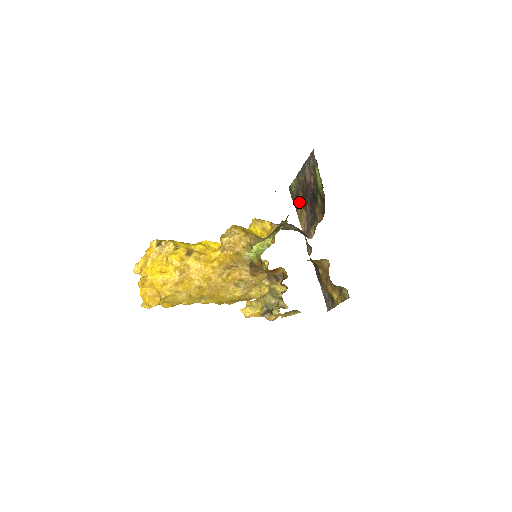
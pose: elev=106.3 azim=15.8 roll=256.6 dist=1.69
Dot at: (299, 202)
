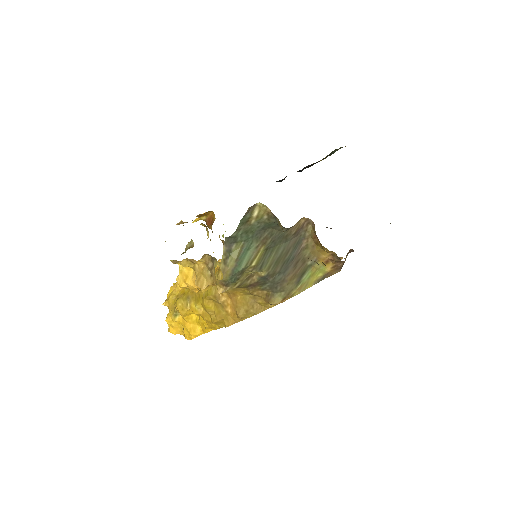
Dot at: occluded
